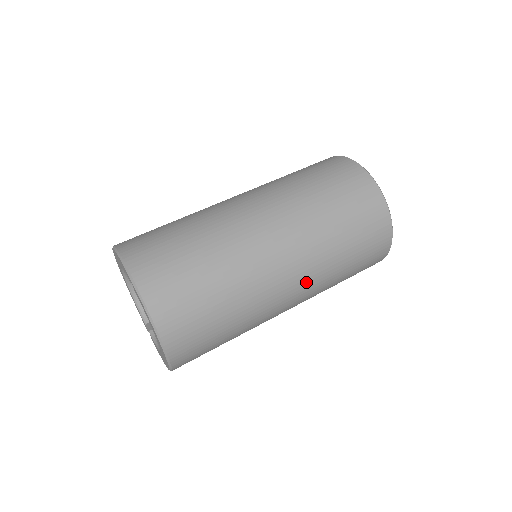
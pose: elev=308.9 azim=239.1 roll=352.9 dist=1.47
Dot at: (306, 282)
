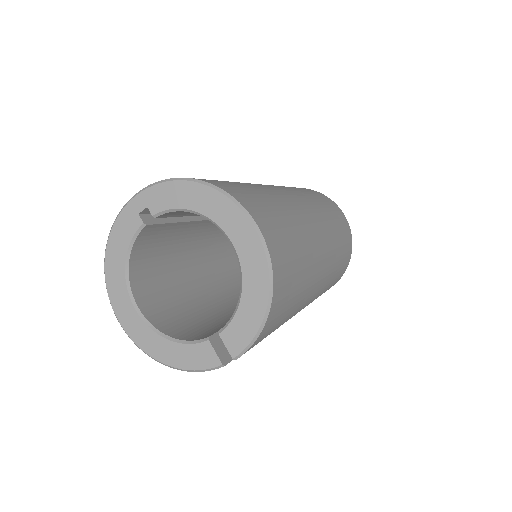
Dot at: (302, 199)
